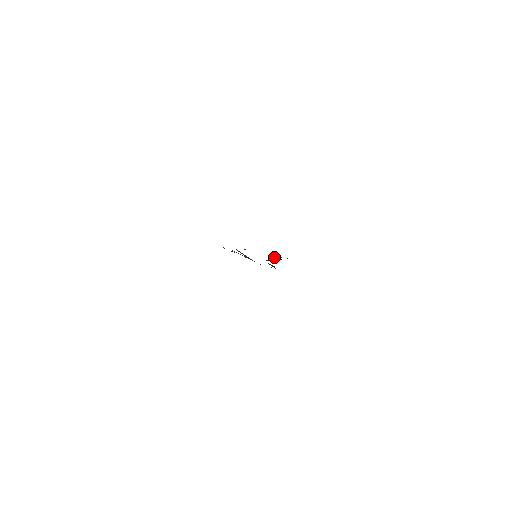
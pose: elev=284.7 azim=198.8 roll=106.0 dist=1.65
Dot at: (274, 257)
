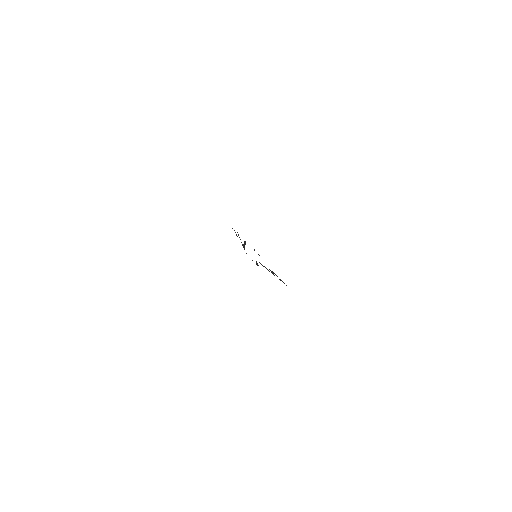
Dot at: (274, 273)
